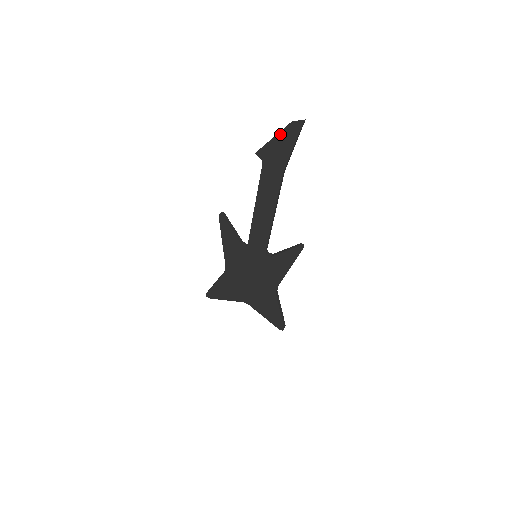
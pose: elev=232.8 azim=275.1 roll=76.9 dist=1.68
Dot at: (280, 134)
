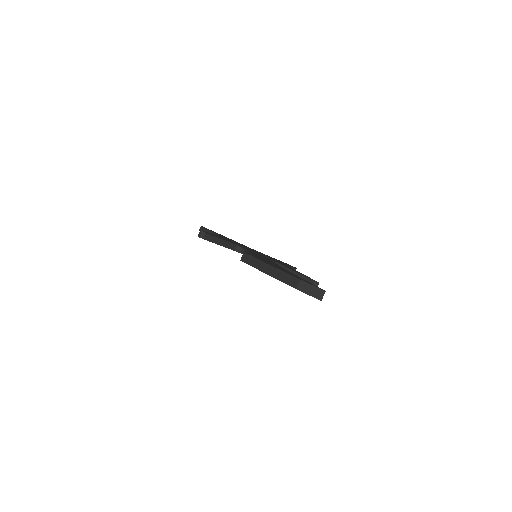
Dot at: (279, 280)
